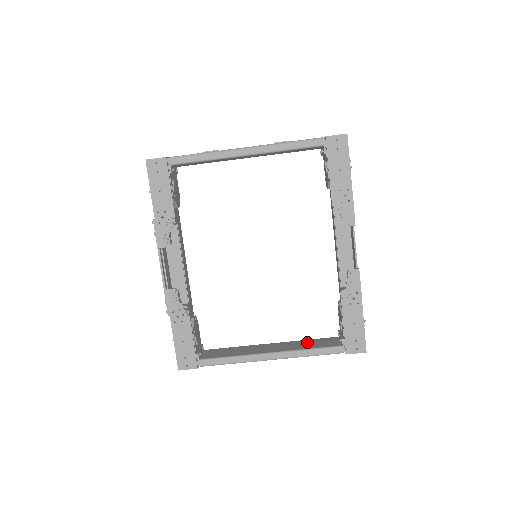
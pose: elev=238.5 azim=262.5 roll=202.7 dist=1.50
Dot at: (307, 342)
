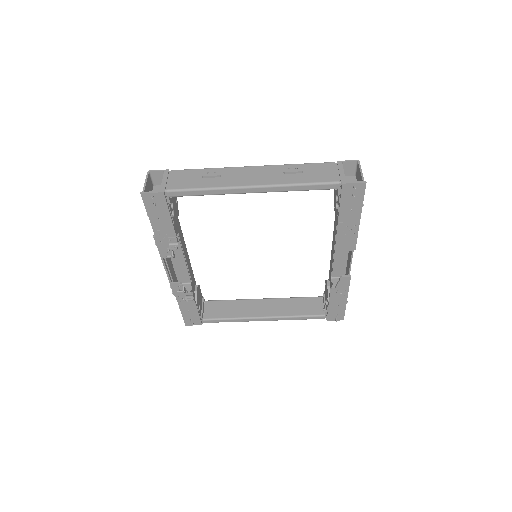
Dot at: (295, 303)
